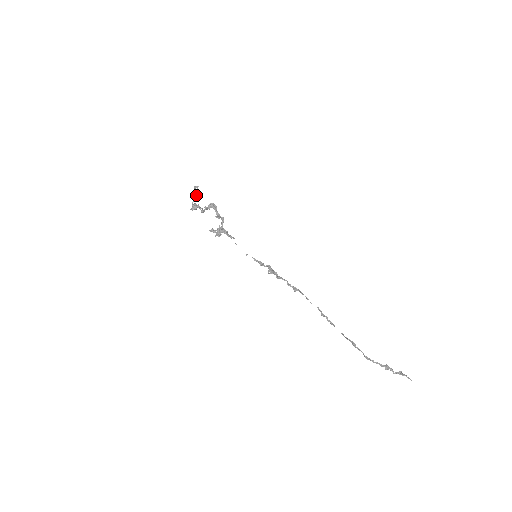
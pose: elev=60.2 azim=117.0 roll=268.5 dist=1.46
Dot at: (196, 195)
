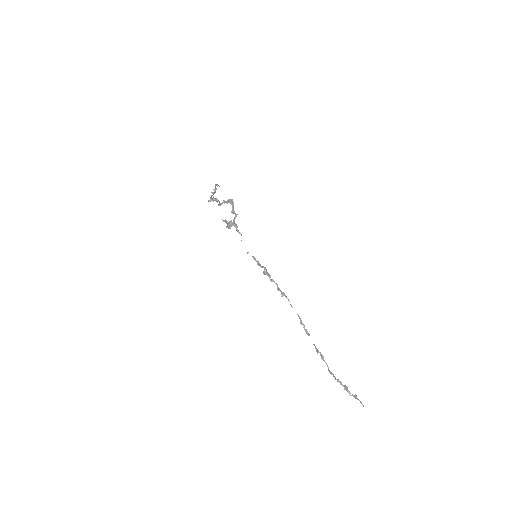
Dot at: (215, 192)
